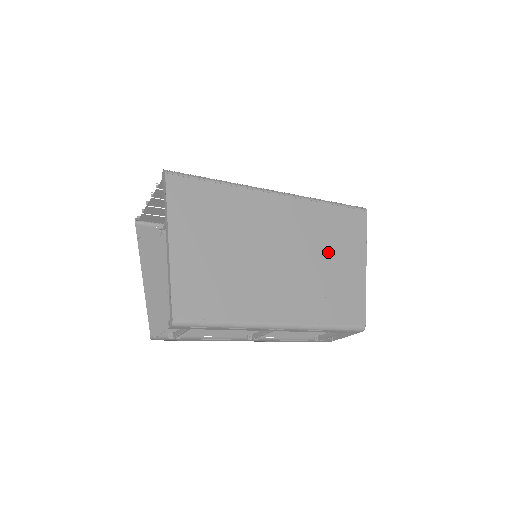
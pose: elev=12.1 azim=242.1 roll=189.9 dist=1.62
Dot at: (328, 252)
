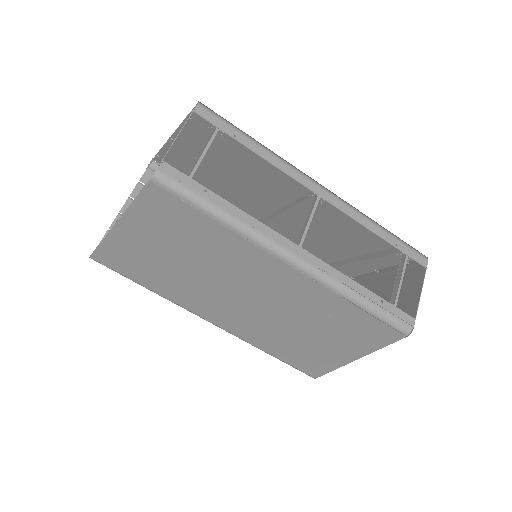
Dot at: (331, 244)
